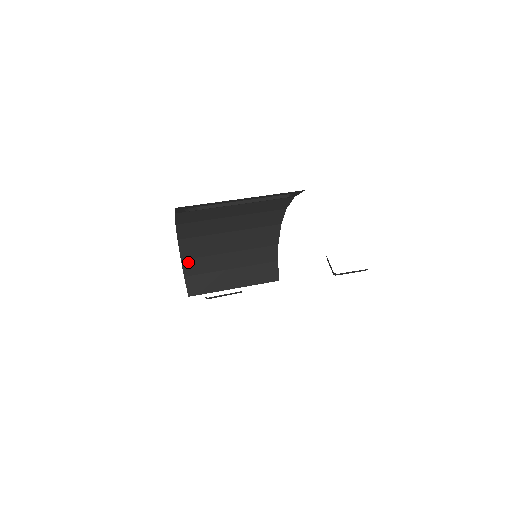
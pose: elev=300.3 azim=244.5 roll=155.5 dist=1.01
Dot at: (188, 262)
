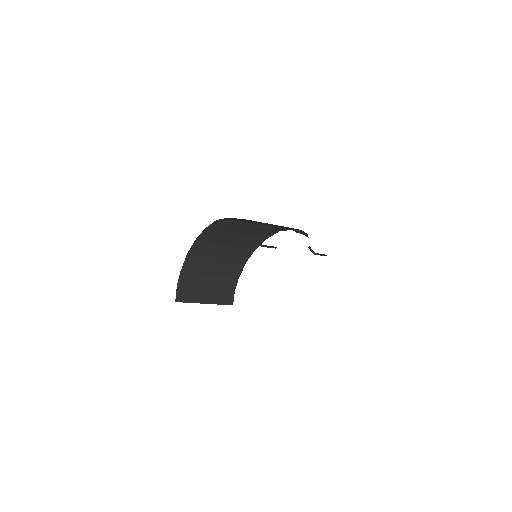
Dot at: (184, 275)
